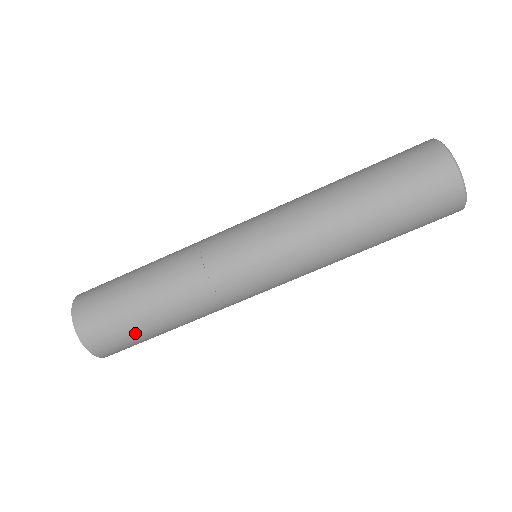
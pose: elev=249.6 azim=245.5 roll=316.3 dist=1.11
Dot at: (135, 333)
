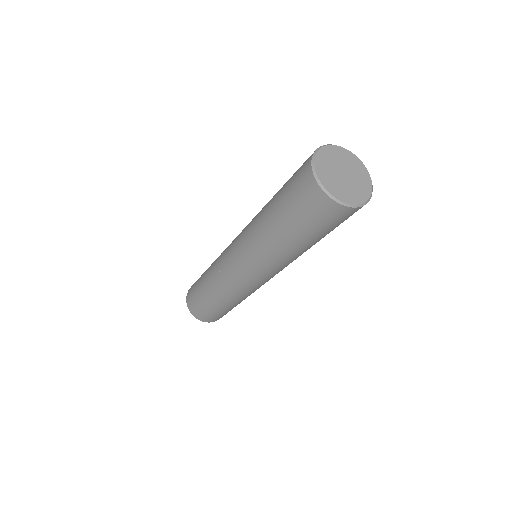
Dot at: occluded
